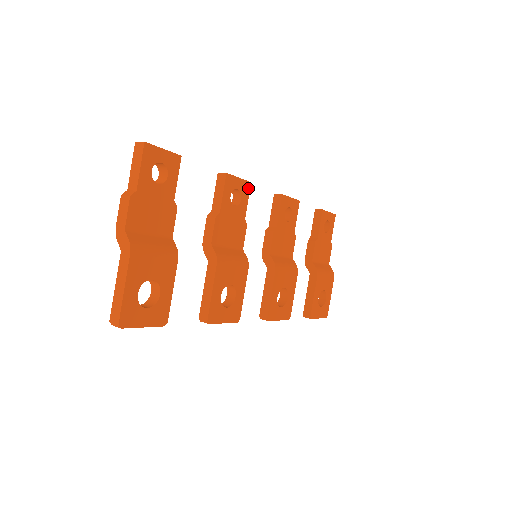
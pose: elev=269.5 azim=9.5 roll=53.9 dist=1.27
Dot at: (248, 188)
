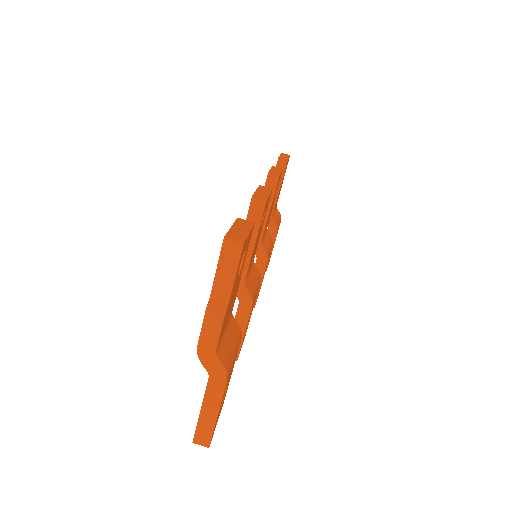
Dot at: occluded
